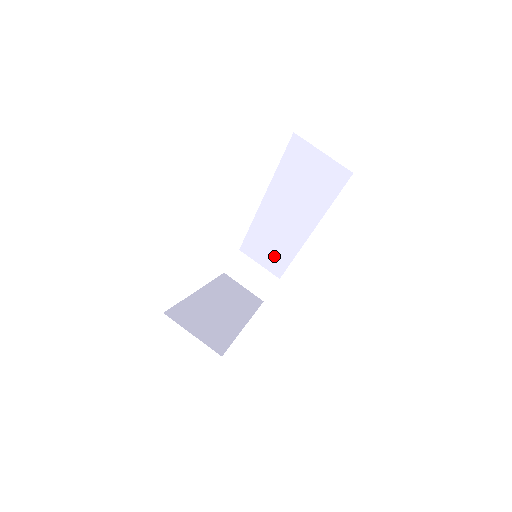
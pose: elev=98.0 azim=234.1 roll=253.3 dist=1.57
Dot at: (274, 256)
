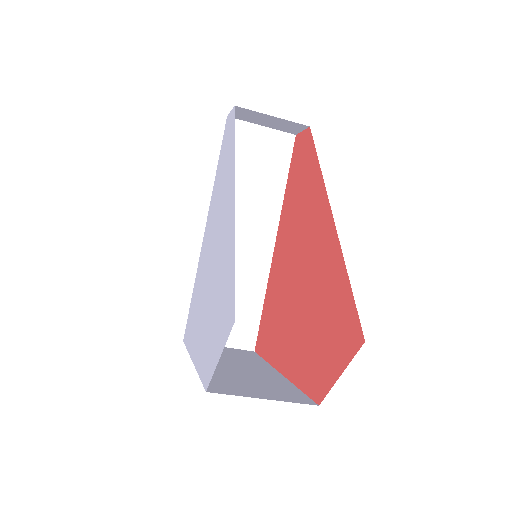
Dot at: occluded
